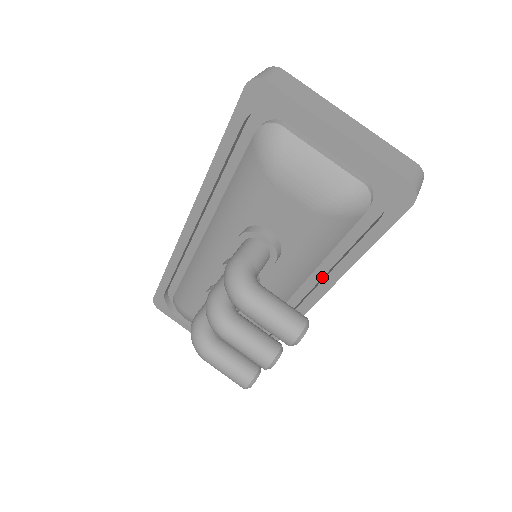
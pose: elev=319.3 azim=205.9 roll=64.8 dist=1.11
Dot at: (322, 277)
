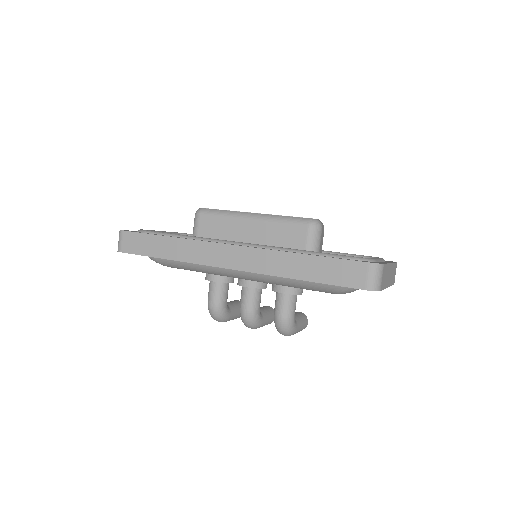
Dot at: occluded
